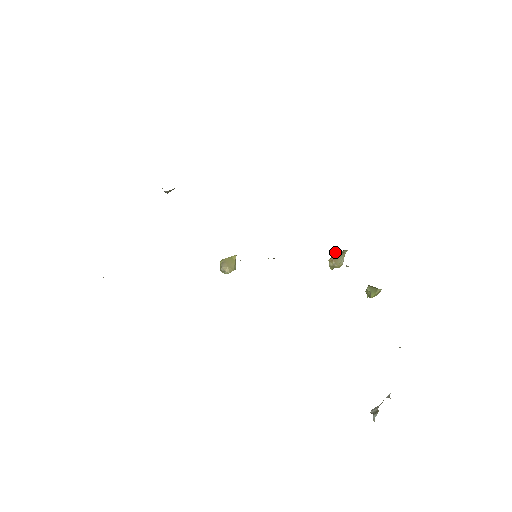
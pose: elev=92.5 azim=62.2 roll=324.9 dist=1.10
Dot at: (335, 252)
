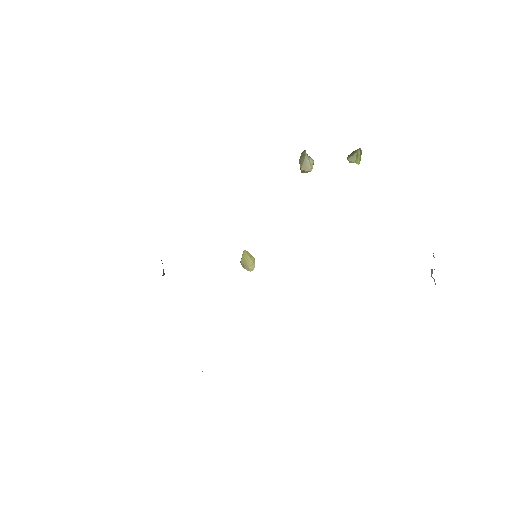
Dot at: (299, 162)
